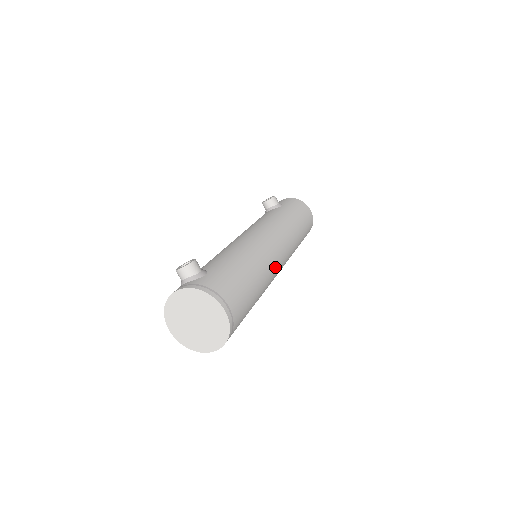
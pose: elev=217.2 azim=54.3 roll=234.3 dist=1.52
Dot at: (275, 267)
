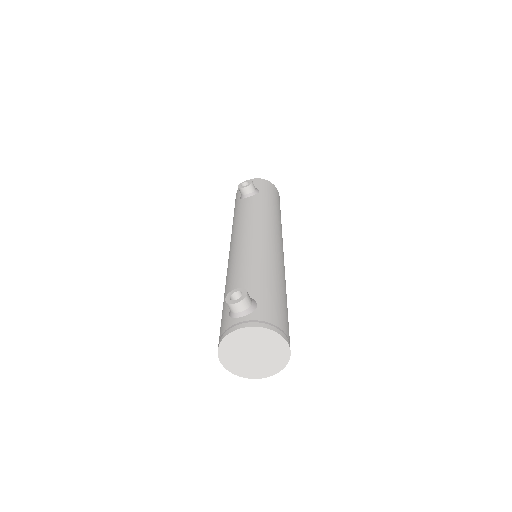
Dot at: occluded
